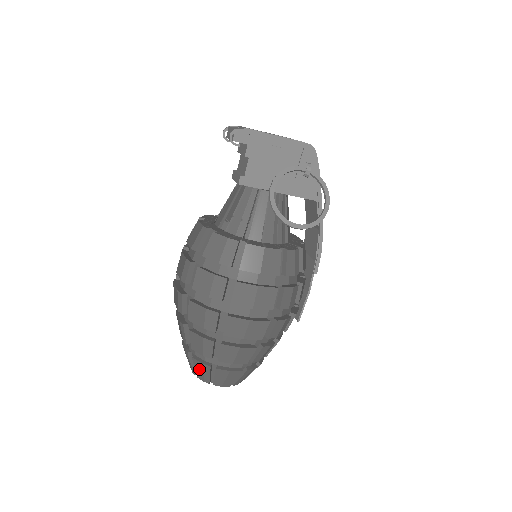
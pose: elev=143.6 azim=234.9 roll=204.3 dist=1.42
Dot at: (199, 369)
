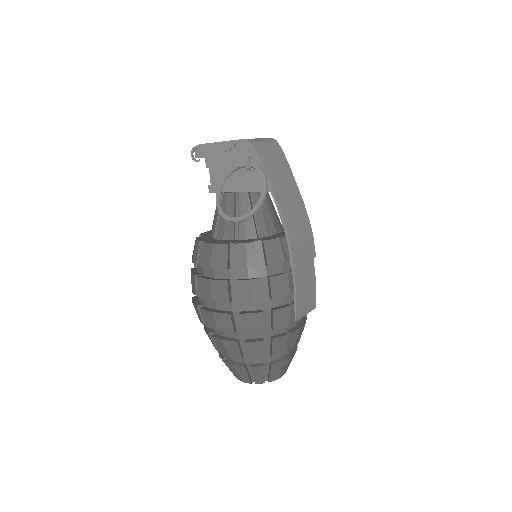
Dot at: occluded
